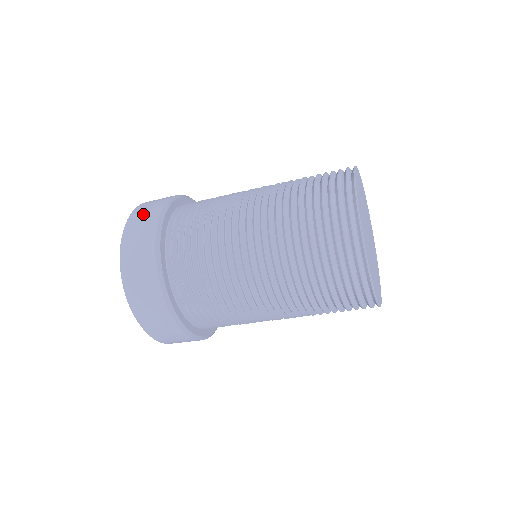
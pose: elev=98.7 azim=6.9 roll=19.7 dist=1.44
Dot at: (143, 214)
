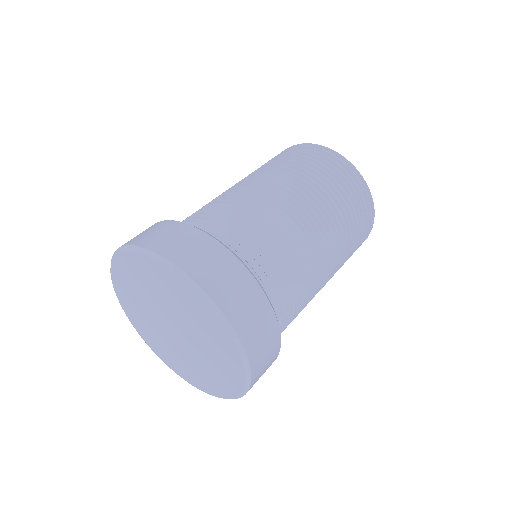
Dot at: occluded
